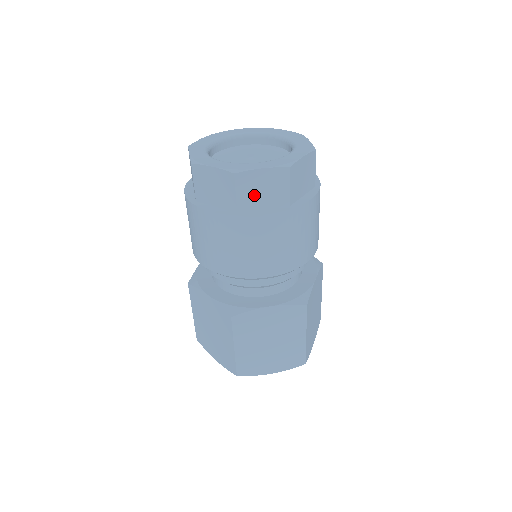
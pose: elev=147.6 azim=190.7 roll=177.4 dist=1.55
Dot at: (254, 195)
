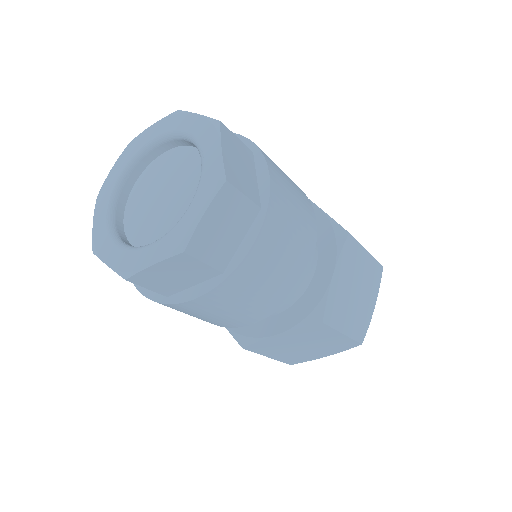
Dot at: (169, 282)
